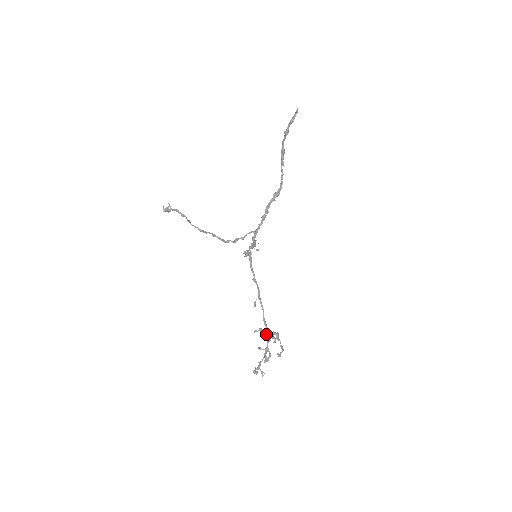
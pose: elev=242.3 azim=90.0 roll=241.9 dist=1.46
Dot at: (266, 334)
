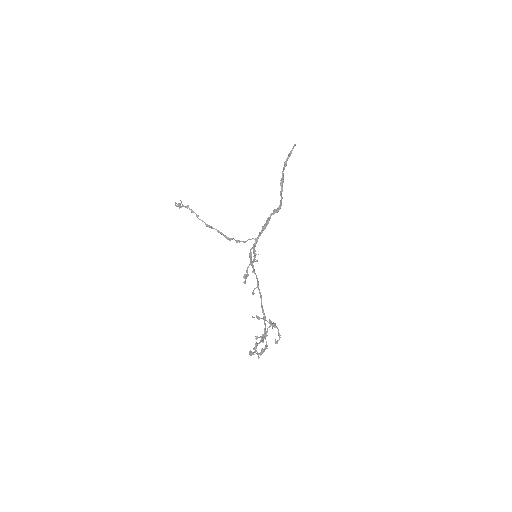
Dot at: occluded
